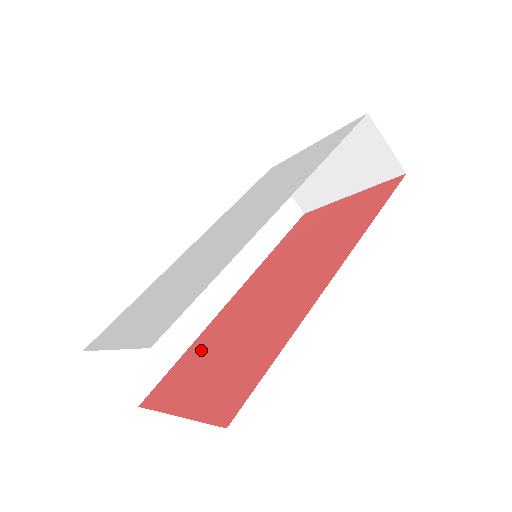
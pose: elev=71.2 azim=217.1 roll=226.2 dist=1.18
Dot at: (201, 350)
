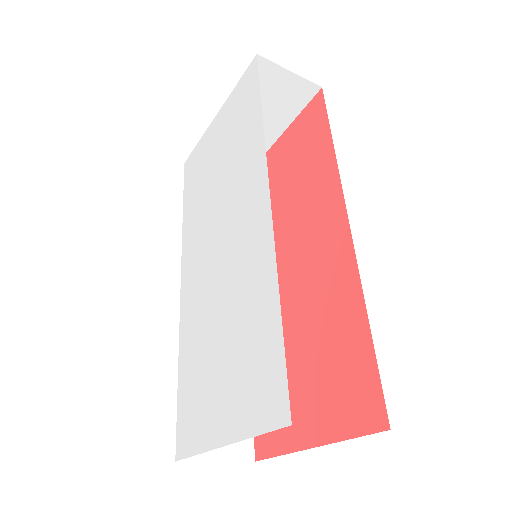
Dot at: occluded
